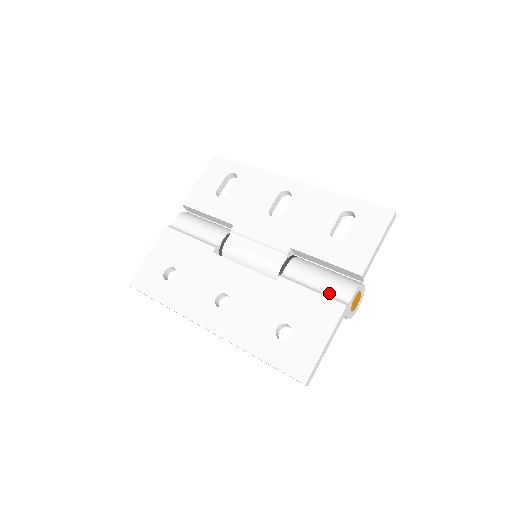
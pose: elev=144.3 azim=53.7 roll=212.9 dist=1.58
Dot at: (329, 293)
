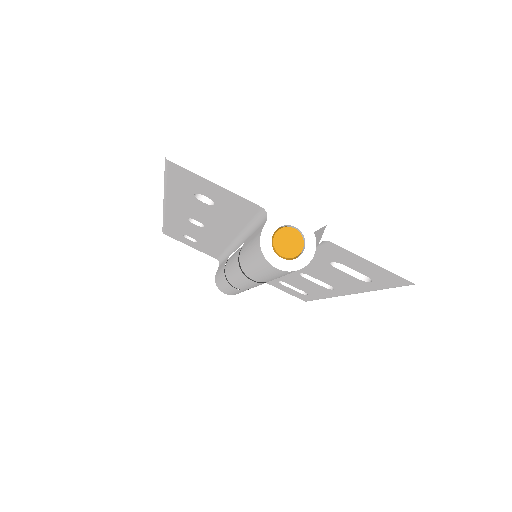
Dot at: occluded
